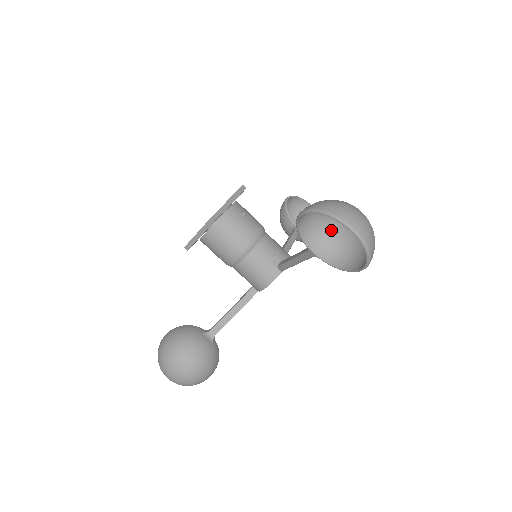
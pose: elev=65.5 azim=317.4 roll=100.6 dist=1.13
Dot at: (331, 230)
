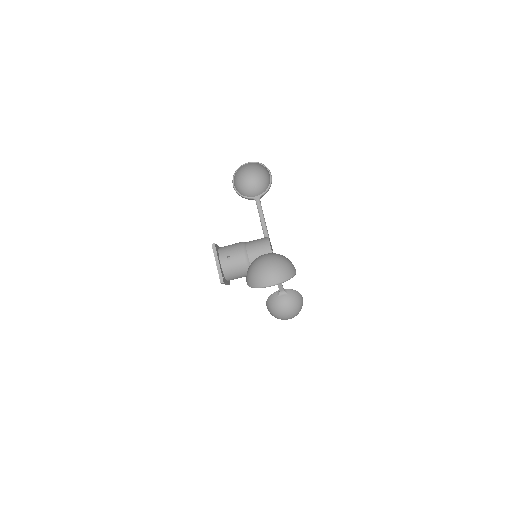
Dot at: occluded
